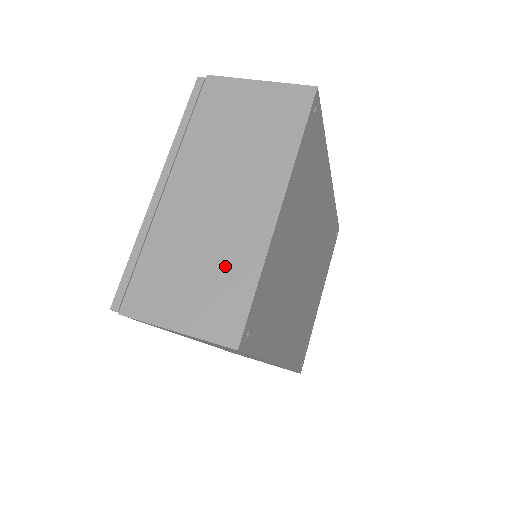
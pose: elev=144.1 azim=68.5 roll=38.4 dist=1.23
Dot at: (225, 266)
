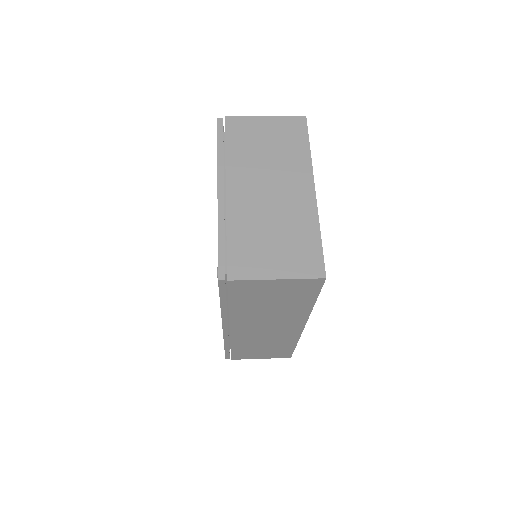
Dot at: (294, 230)
